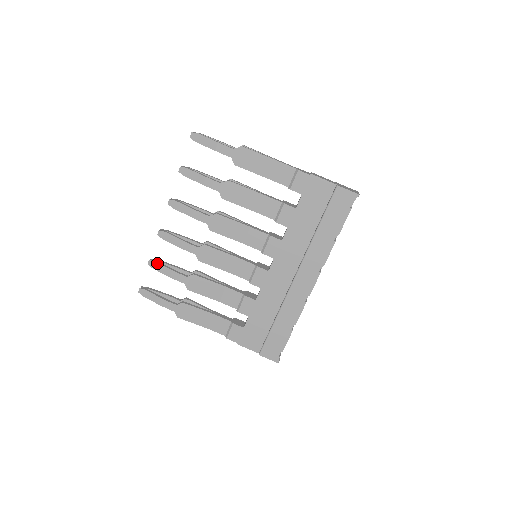
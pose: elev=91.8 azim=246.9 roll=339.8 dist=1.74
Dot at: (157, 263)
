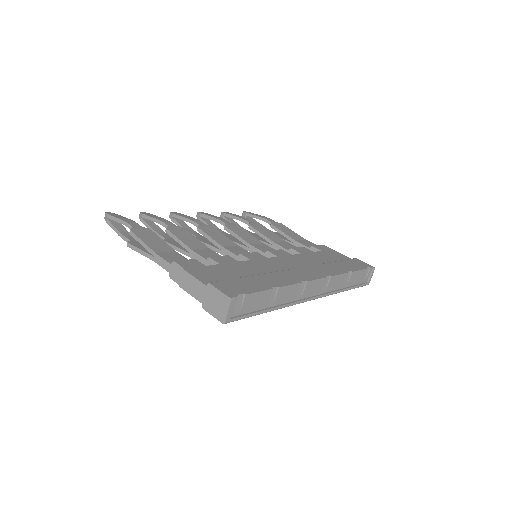
Dot at: (152, 214)
